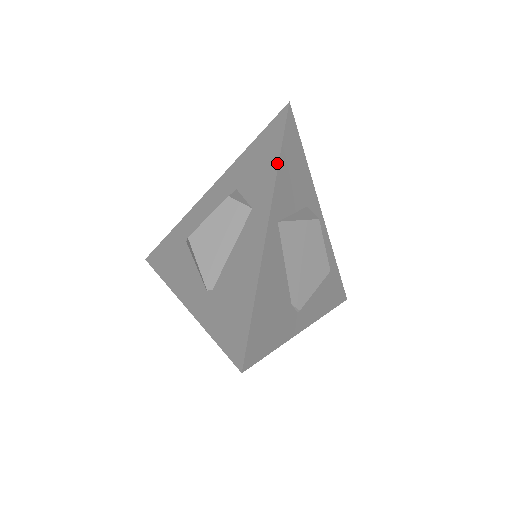
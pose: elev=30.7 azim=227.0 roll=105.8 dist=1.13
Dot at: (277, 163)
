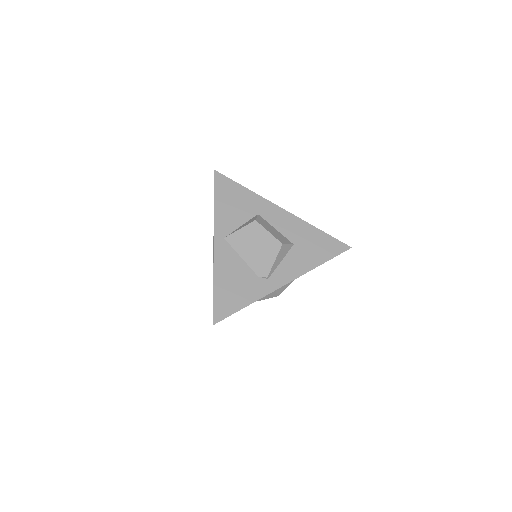
Dot at: (214, 208)
